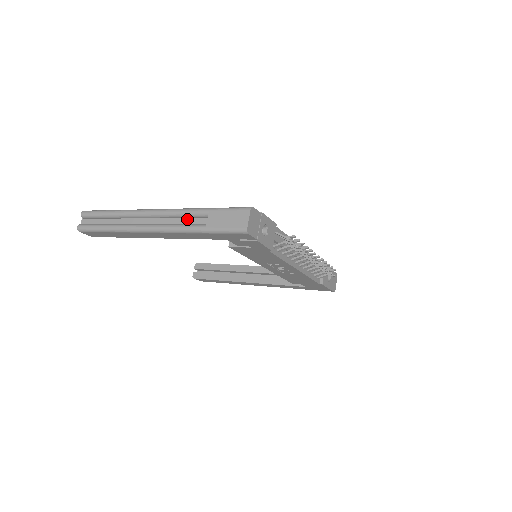
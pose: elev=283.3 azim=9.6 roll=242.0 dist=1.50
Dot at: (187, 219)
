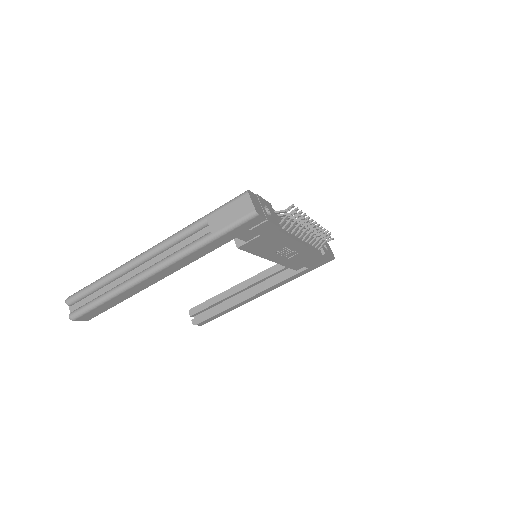
Dot at: (186, 240)
